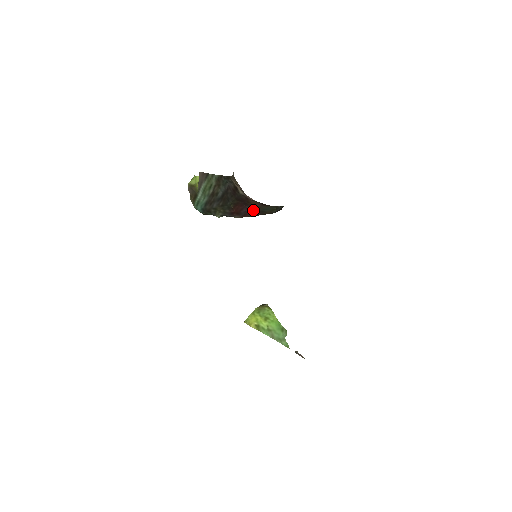
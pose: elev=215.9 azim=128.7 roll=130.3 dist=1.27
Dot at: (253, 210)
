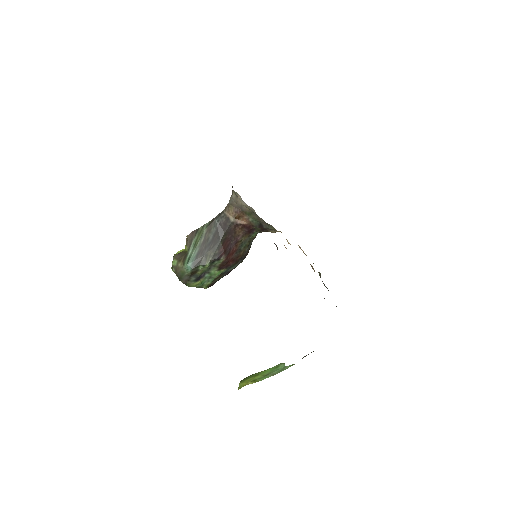
Dot at: (234, 247)
